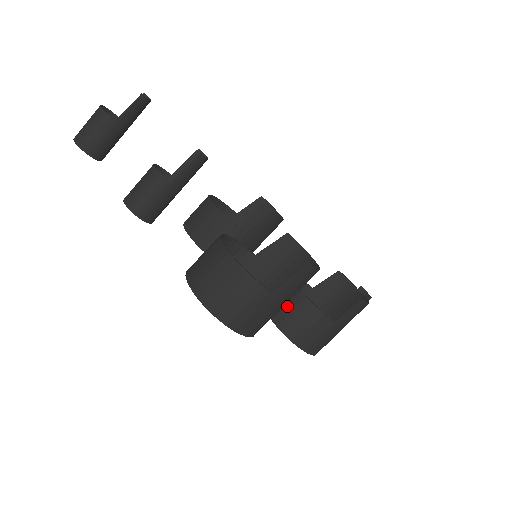
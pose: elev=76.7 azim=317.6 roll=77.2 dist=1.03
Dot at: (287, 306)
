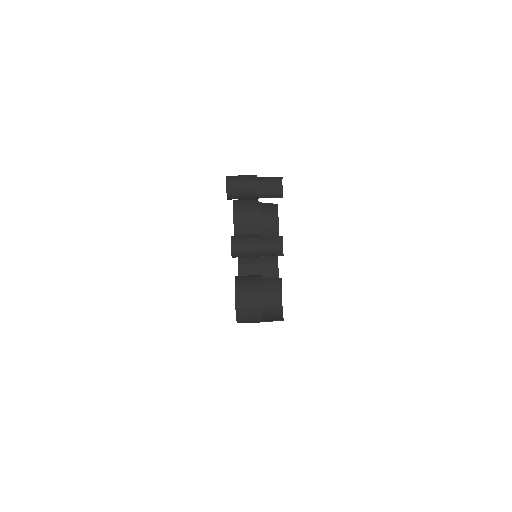
Dot at: occluded
